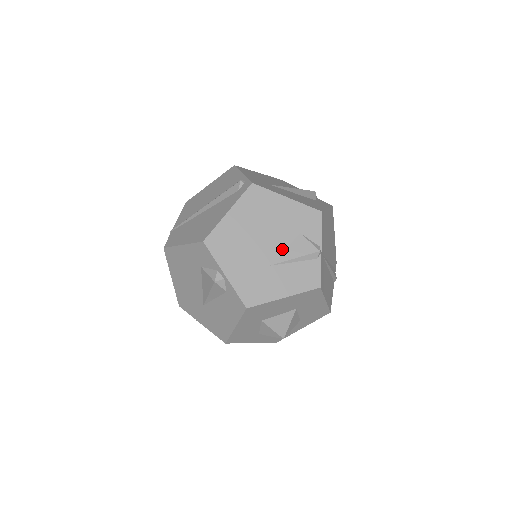
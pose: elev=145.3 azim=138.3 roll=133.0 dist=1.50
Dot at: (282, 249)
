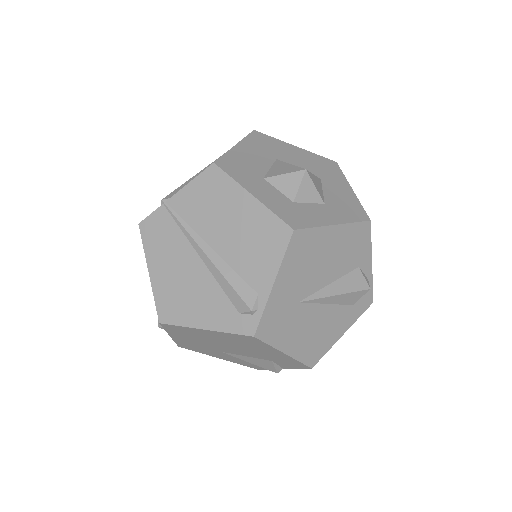
Dot at: (243, 355)
